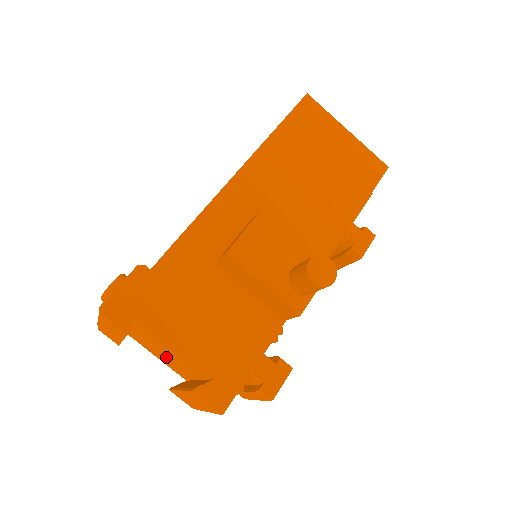
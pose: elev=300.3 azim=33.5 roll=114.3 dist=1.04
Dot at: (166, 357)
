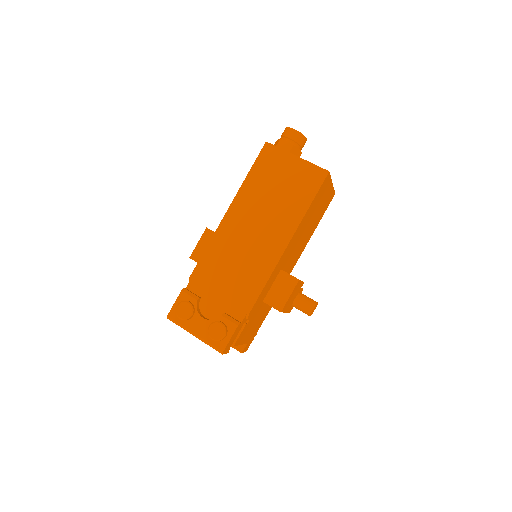
Dot at: occluded
